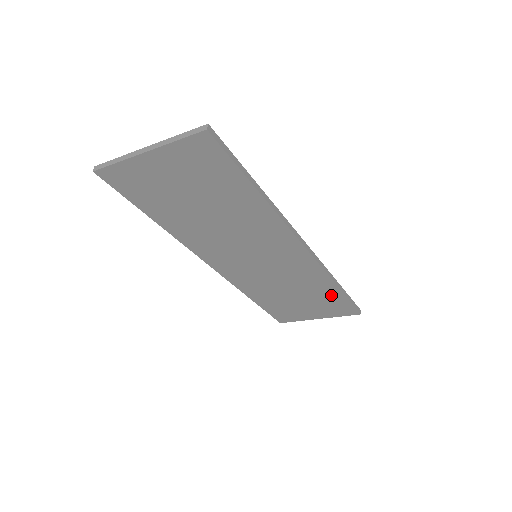
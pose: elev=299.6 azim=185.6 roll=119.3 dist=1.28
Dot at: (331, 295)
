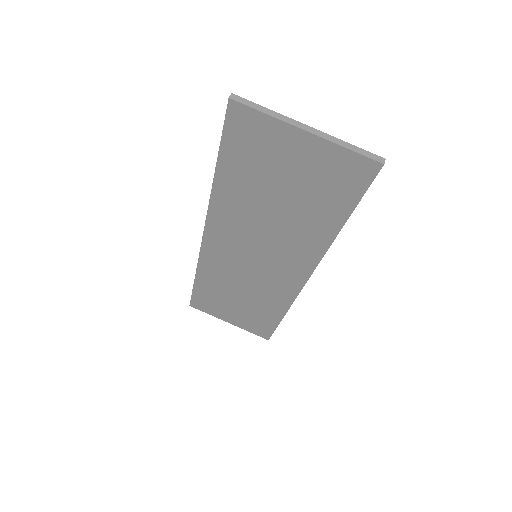
Dot at: (269, 316)
